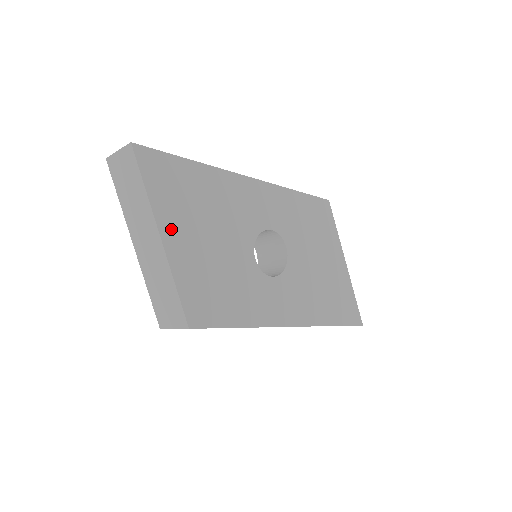
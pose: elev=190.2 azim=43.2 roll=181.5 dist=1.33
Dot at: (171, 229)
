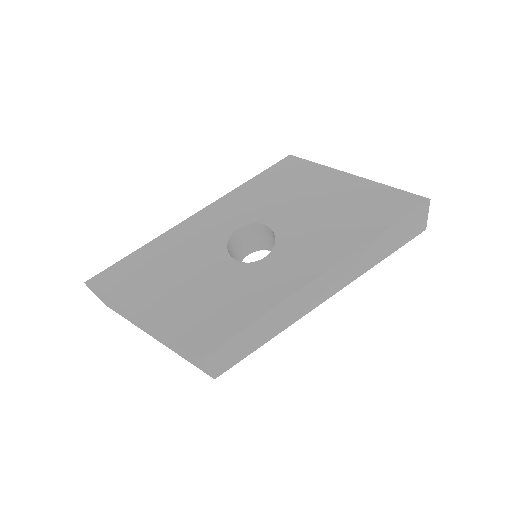
Dot at: (142, 305)
